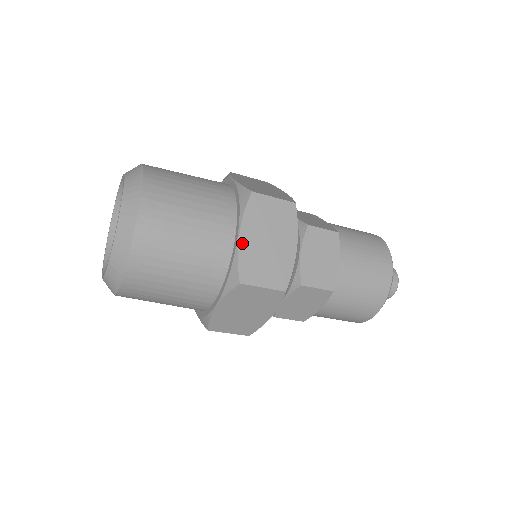
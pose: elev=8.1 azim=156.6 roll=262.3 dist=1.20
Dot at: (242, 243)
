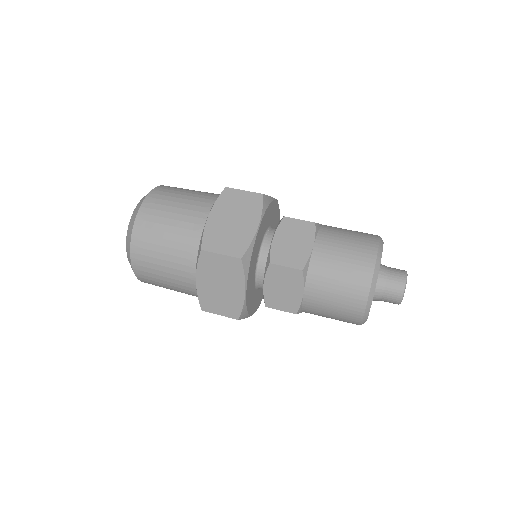
Dot at: (209, 222)
